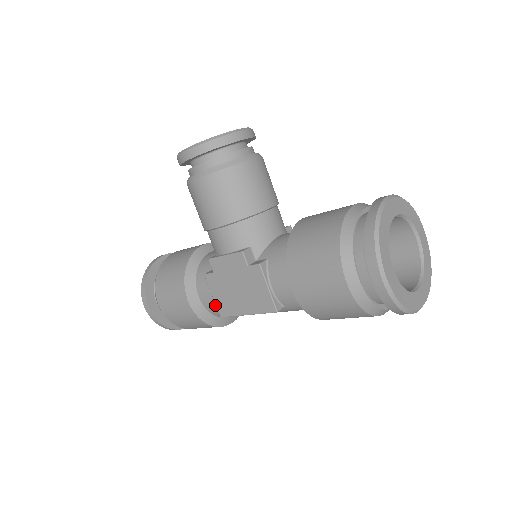
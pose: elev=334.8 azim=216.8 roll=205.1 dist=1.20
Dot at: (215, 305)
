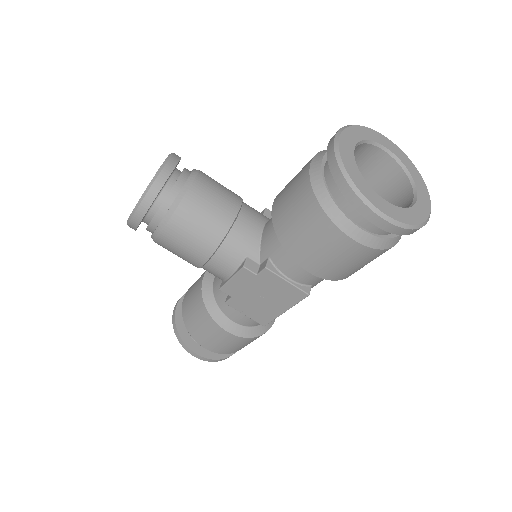
Dot at: occluded
